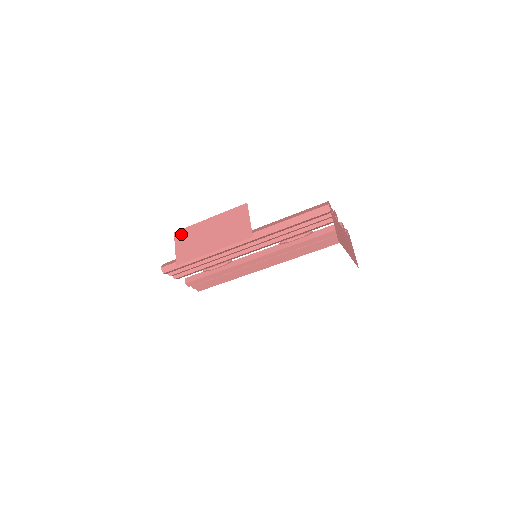
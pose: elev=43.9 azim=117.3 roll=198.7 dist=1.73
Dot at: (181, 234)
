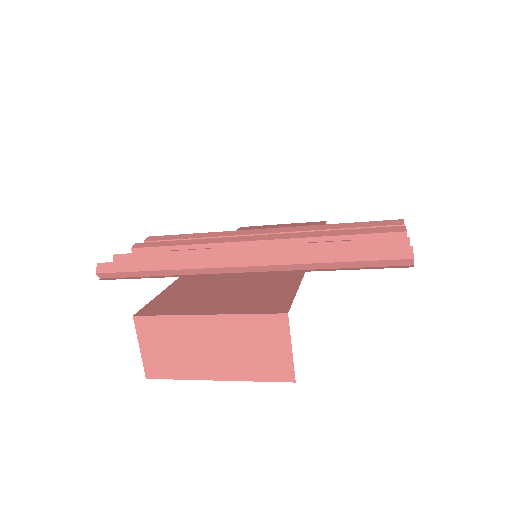
Dot at: (149, 325)
